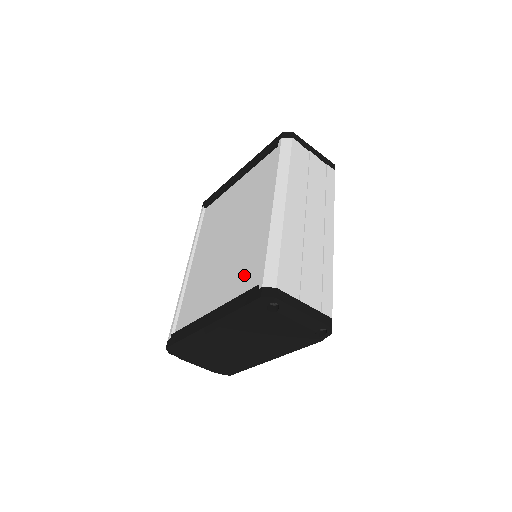
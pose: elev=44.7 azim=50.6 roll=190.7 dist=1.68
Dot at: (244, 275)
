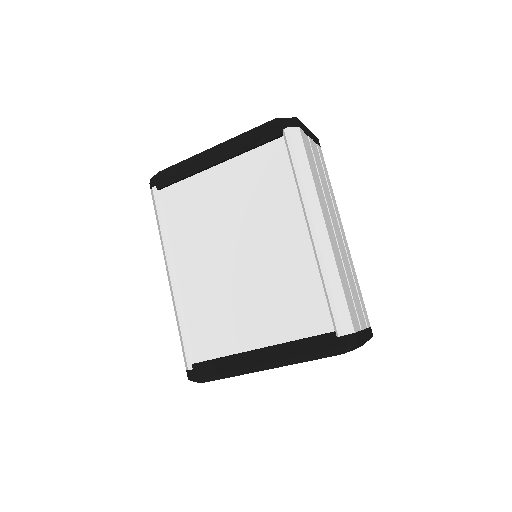
Dot at: (299, 312)
